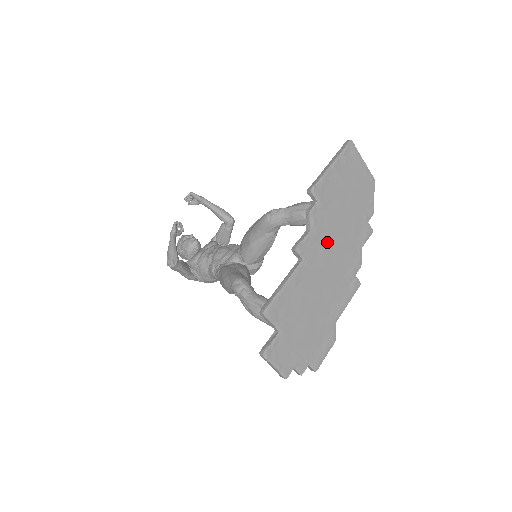
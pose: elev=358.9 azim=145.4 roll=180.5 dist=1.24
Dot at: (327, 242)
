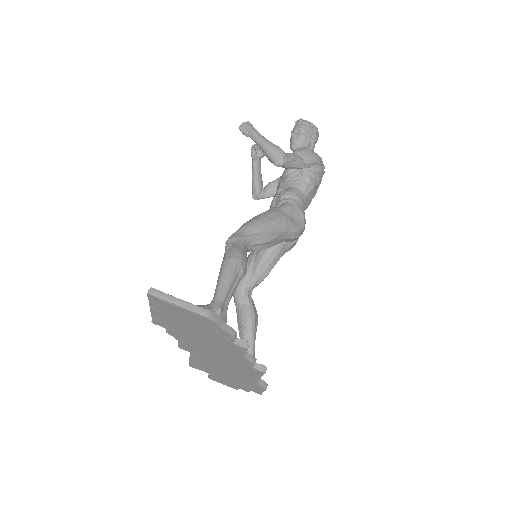
Dot at: (201, 348)
